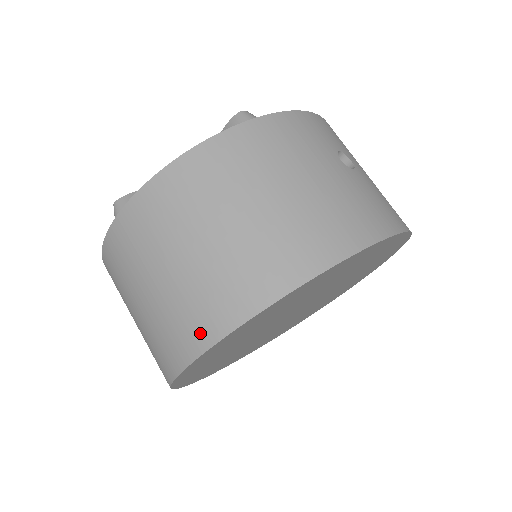
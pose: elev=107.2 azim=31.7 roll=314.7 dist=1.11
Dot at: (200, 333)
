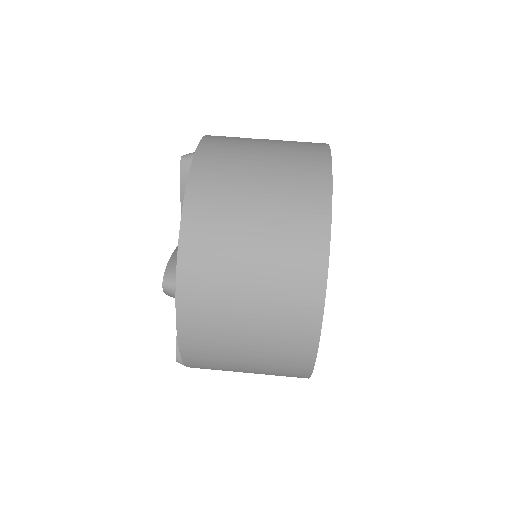
Dot at: (311, 283)
